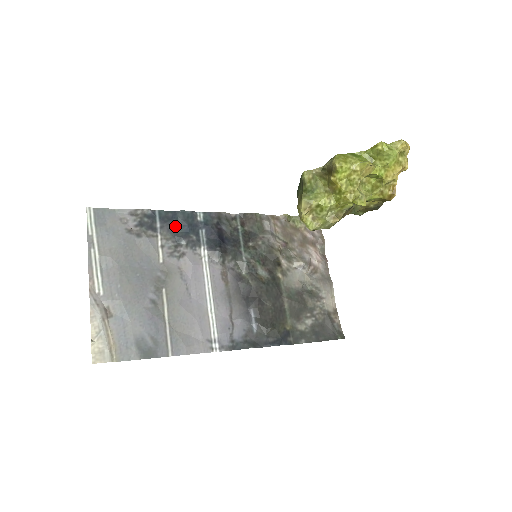
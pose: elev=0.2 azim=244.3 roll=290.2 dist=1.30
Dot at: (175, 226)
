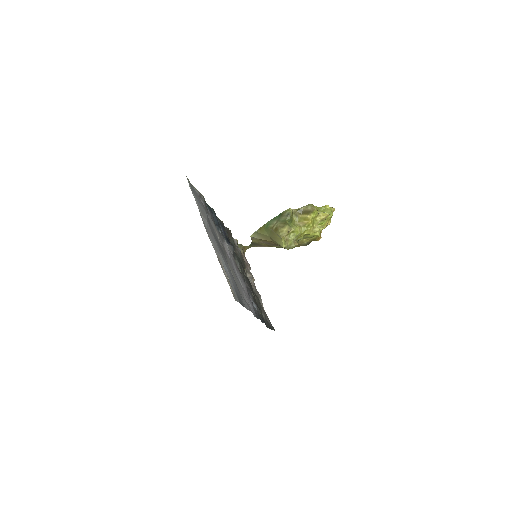
Dot at: occluded
